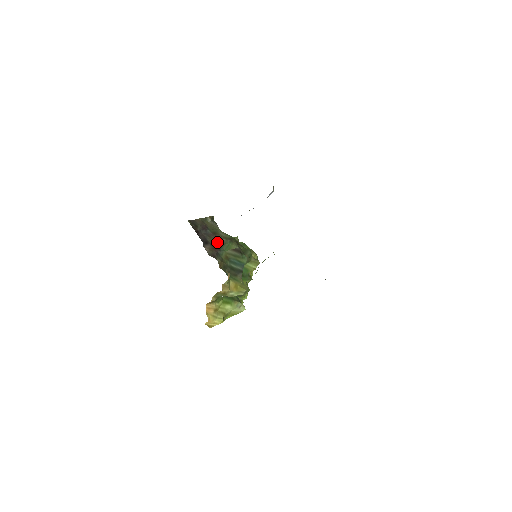
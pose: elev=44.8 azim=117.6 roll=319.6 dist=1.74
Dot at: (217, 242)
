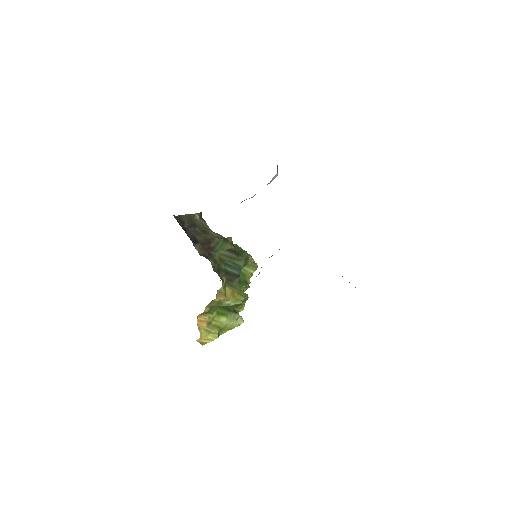
Dot at: (208, 241)
